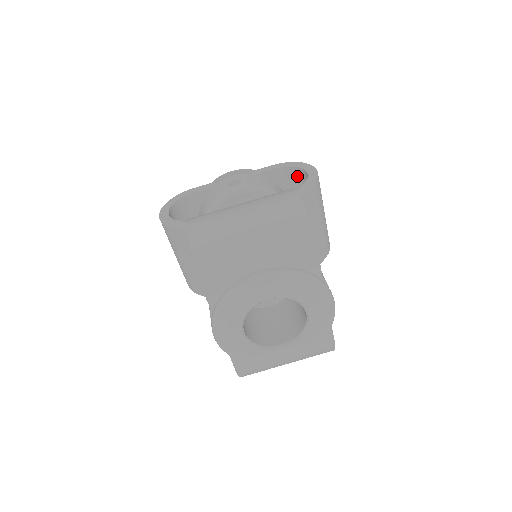
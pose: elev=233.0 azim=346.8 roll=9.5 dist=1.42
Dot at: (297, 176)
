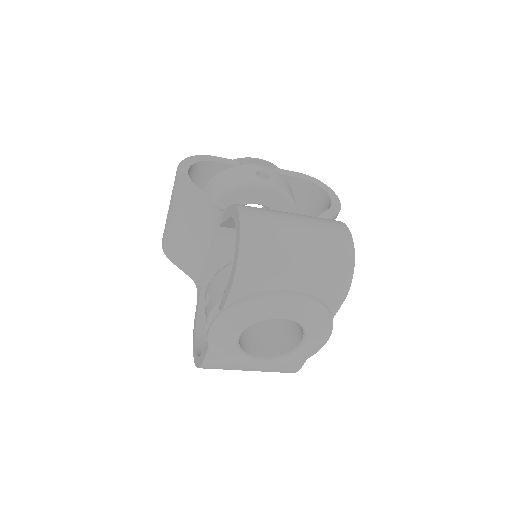
Dot at: (315, 194)
